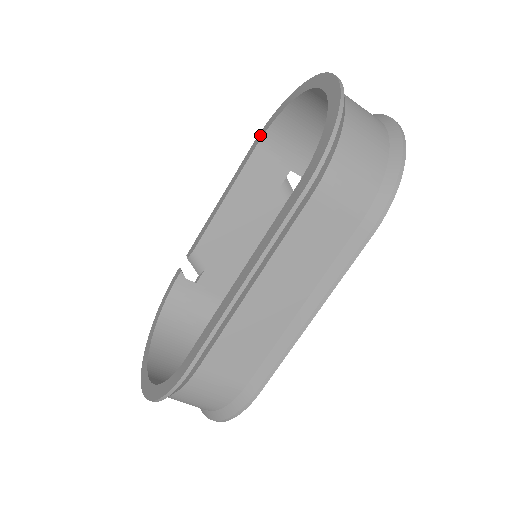
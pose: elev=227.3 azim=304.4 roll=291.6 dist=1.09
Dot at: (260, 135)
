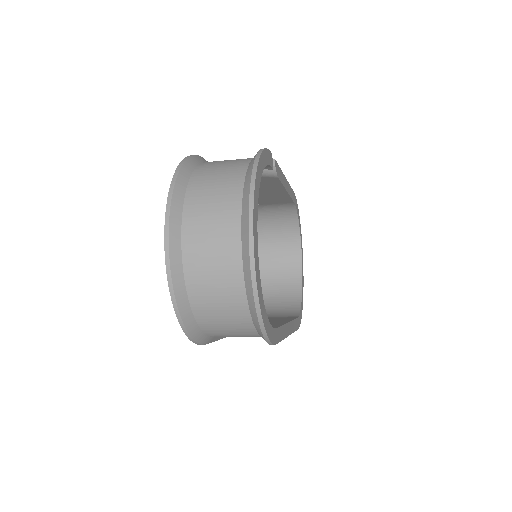
Dot at: occluded
